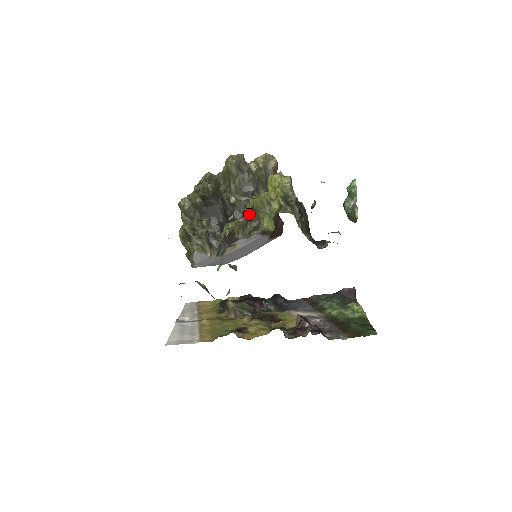
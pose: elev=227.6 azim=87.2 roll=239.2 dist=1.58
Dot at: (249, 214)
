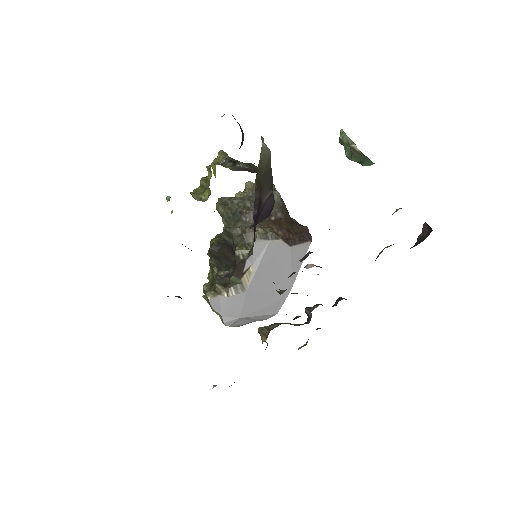
Dot at: (244, 230)
